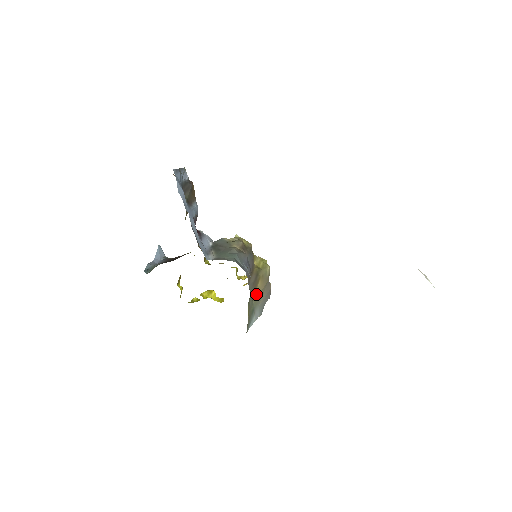
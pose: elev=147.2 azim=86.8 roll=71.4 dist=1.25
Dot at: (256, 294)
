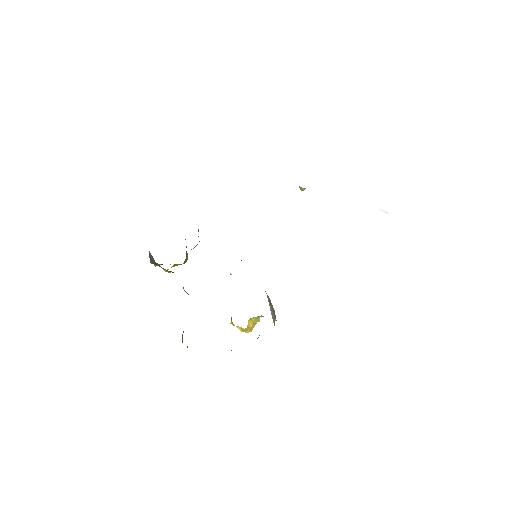
Dot at: occluded
